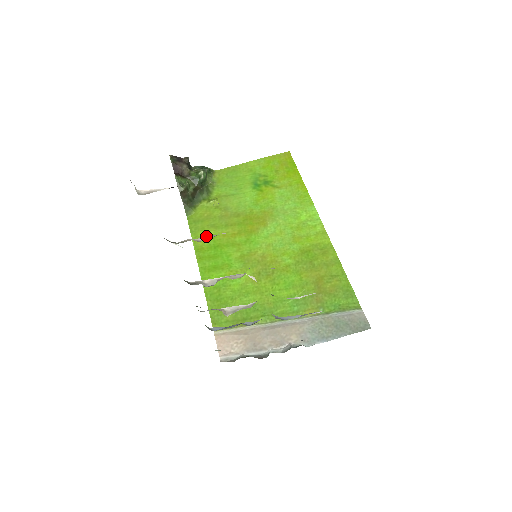
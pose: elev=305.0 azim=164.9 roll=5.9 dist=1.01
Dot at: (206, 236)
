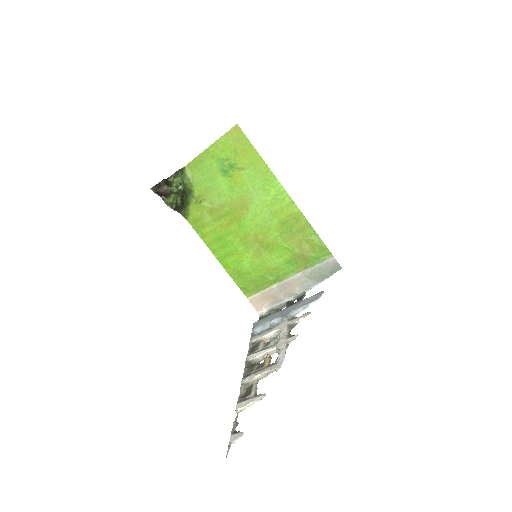
Dot at: (209, 232)
